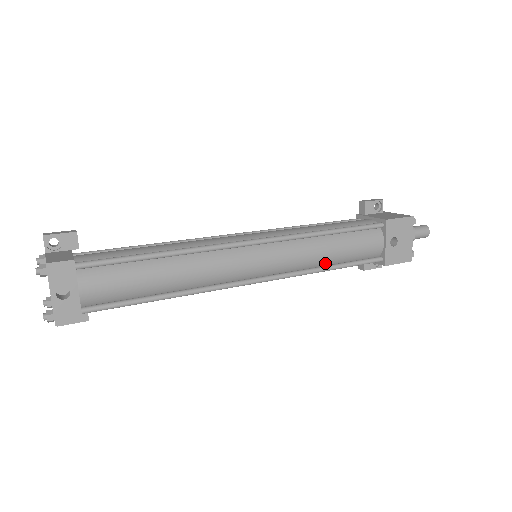
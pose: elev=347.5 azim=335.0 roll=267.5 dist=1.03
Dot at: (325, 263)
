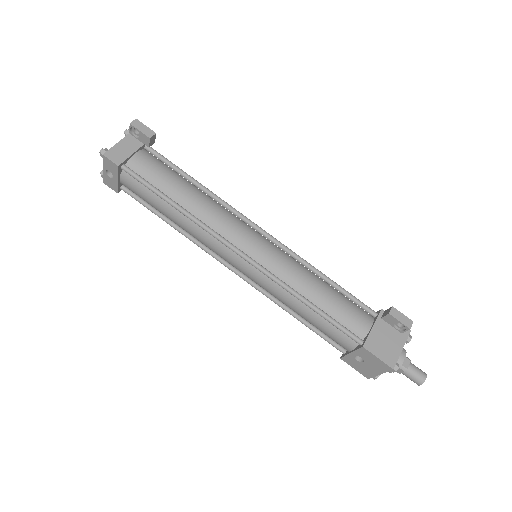
Dot at: (294, 311)
